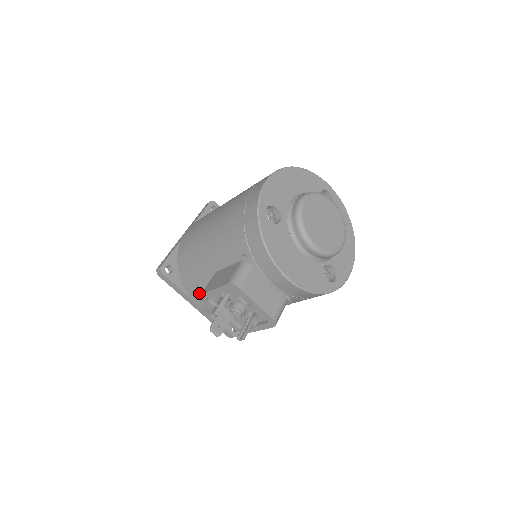
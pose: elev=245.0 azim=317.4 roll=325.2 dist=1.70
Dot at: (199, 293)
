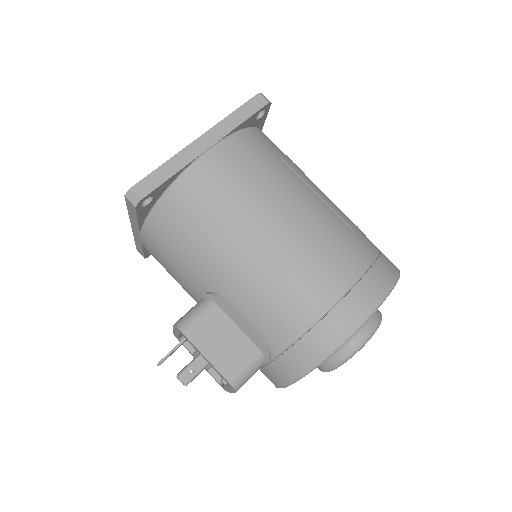
Dot at: (161, 253)
